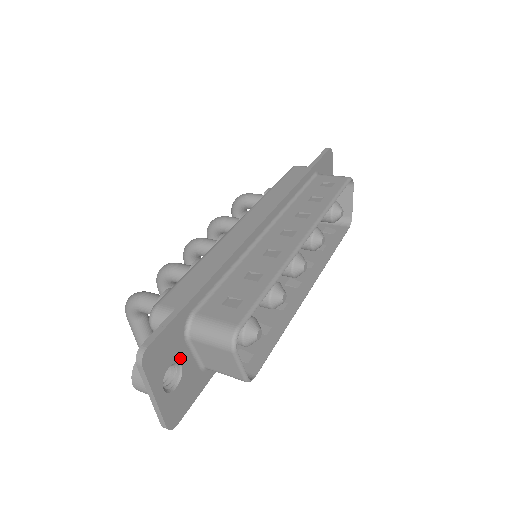
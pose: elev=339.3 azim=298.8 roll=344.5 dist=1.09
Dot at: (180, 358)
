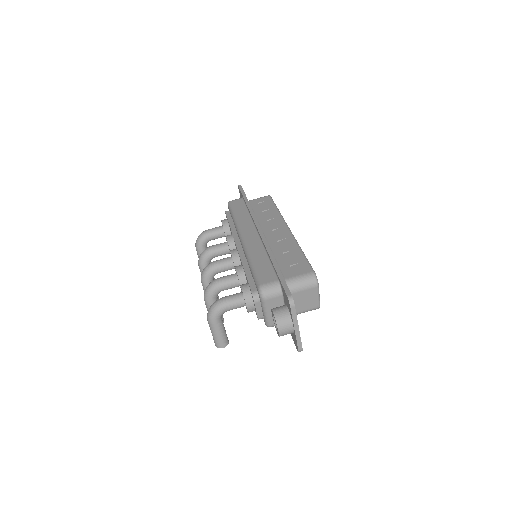
Dot at: occluded
